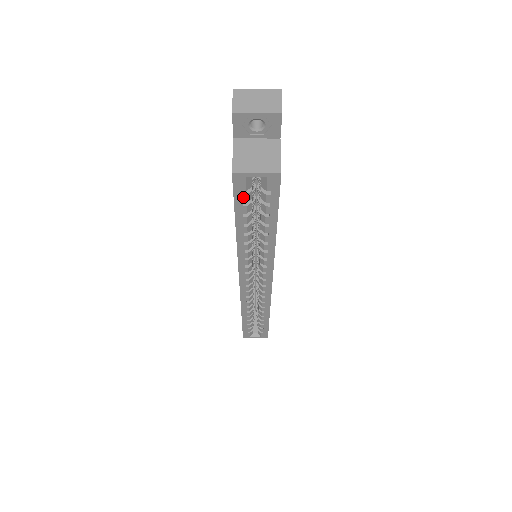
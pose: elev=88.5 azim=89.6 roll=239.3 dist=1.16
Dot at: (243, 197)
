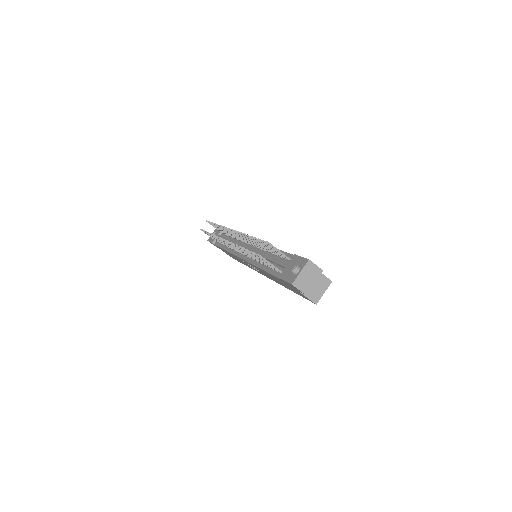
Dot at: occluded
